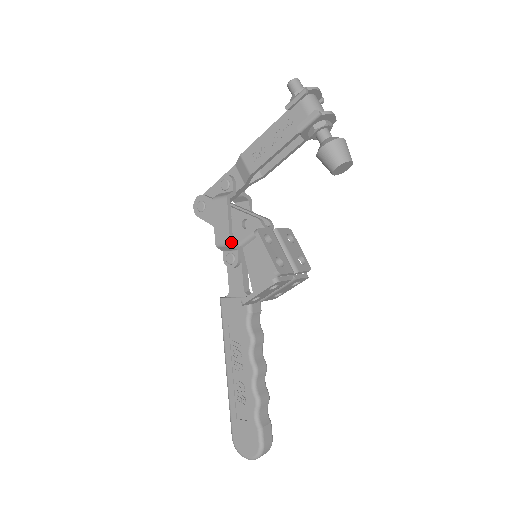
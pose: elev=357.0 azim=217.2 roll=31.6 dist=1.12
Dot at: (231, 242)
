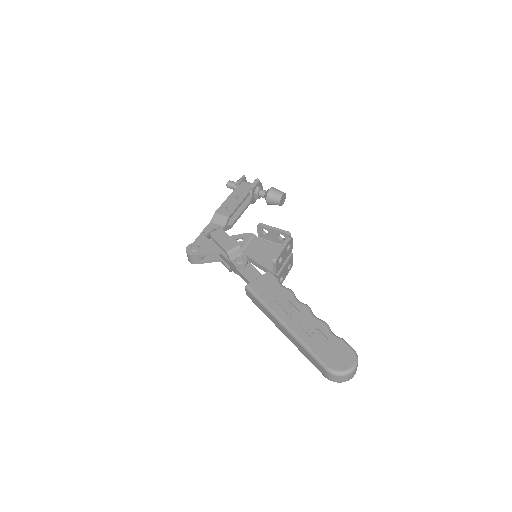
Dot at: (238, 246)
